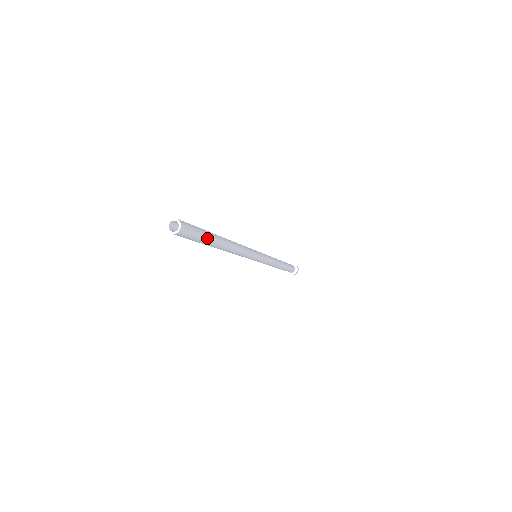
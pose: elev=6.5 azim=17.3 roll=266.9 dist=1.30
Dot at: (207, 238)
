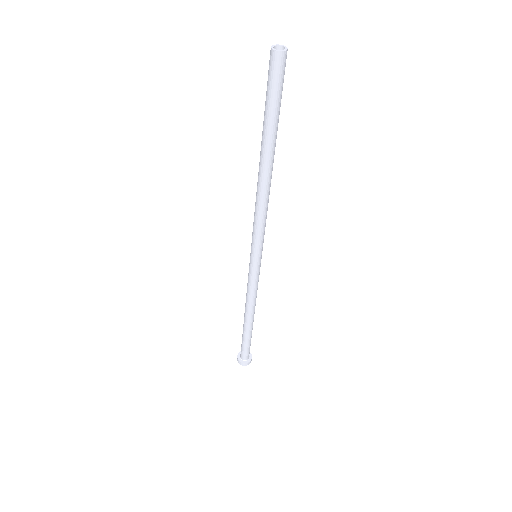
Dot at: occluded
